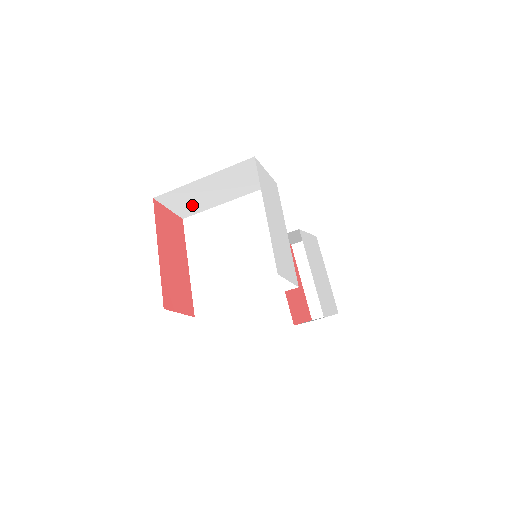
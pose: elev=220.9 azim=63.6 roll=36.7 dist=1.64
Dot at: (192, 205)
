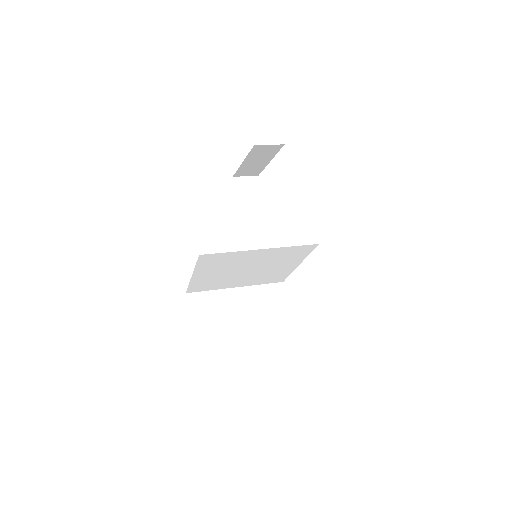
Dot at: occluded
